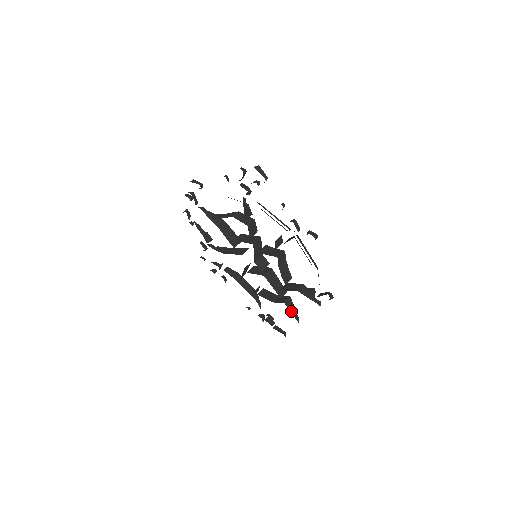
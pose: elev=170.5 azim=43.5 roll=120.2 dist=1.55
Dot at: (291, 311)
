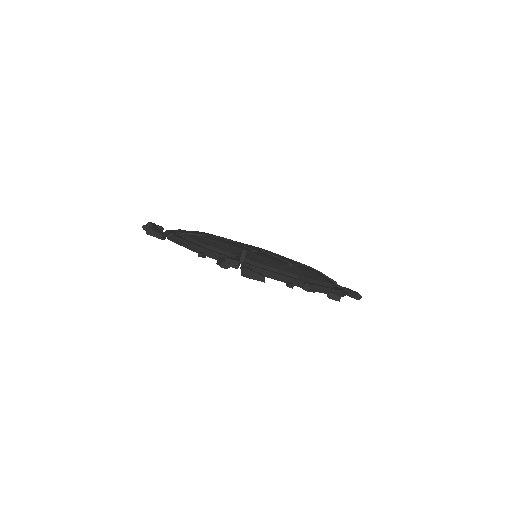
Dot at: occluded
